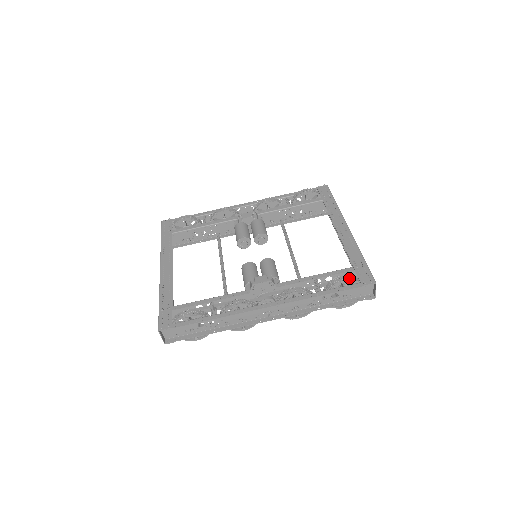
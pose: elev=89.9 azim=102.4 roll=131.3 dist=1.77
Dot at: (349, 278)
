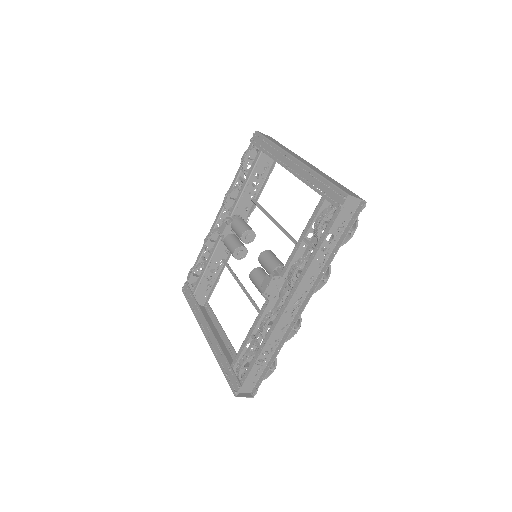
Dot at: (323, 214)
